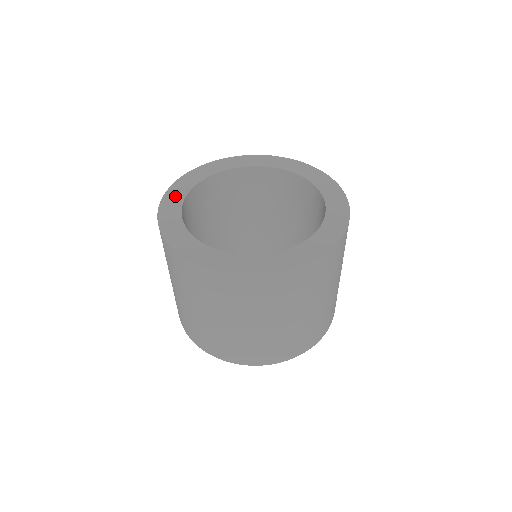
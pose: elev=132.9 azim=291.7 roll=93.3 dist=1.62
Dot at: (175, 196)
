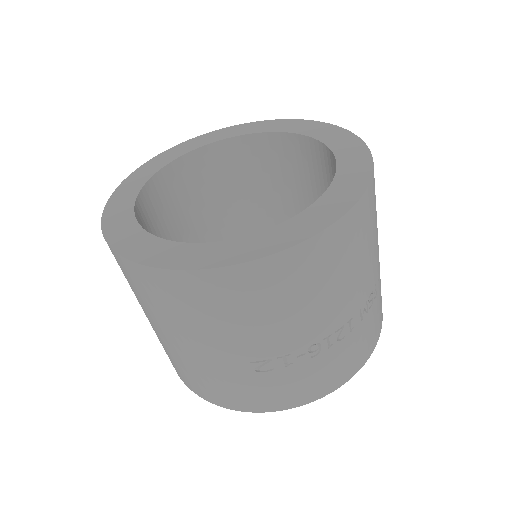
Dot at: (194, 143)
